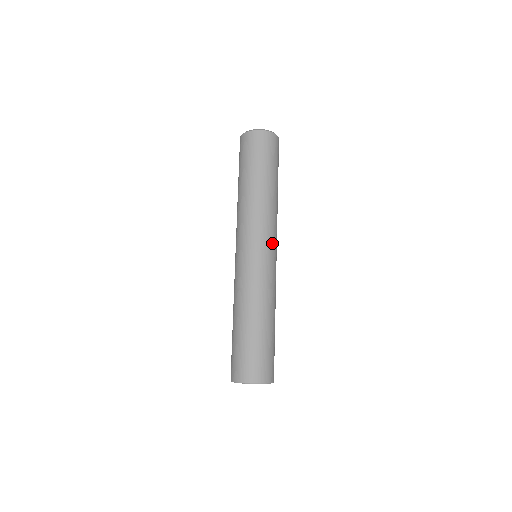
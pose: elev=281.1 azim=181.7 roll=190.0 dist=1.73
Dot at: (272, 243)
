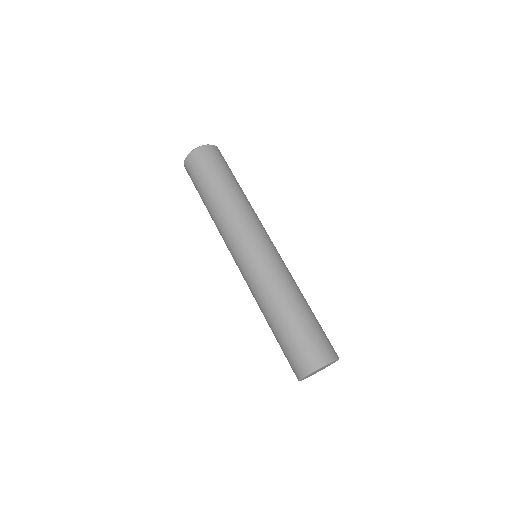
Dot at: occluded
